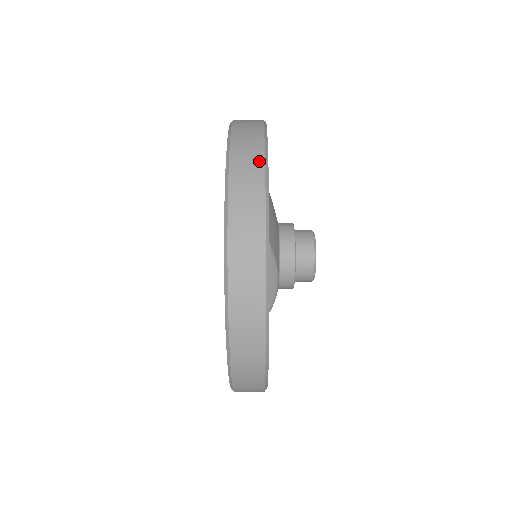
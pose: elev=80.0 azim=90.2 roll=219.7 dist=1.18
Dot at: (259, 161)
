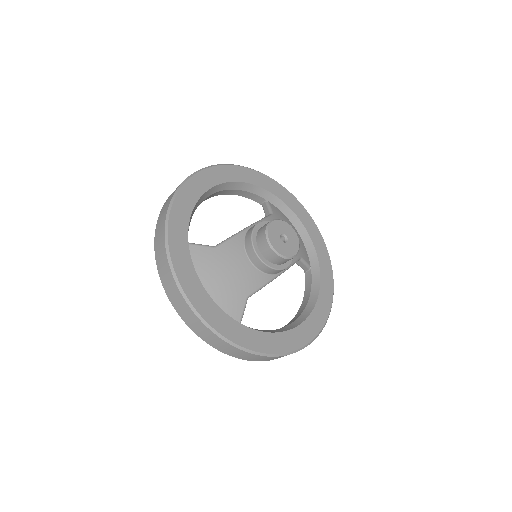
Dot at: (192, 315)
